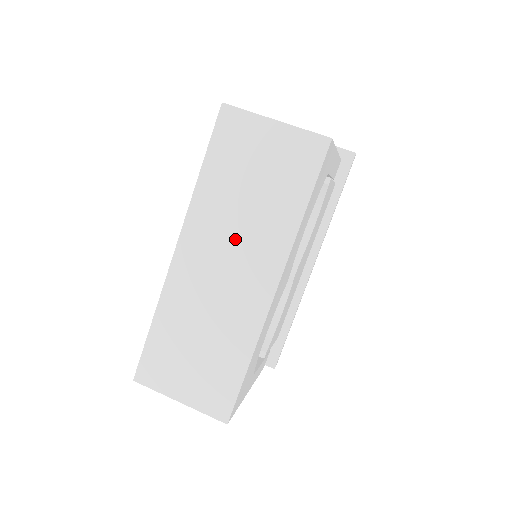
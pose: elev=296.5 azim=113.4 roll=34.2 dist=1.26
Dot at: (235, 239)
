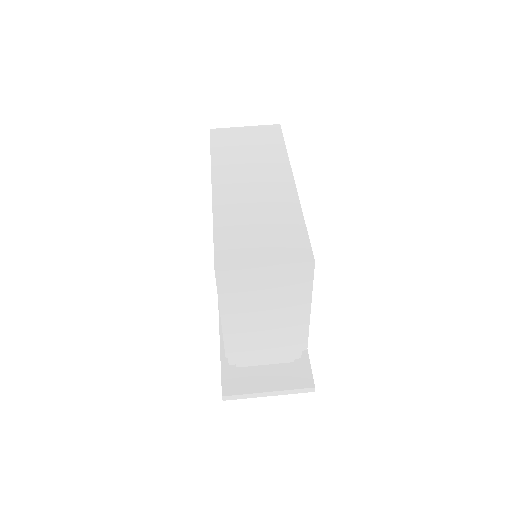
Dot at: (251, 170)
